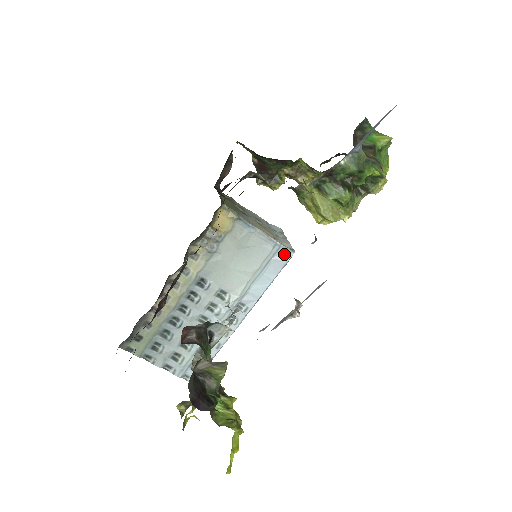
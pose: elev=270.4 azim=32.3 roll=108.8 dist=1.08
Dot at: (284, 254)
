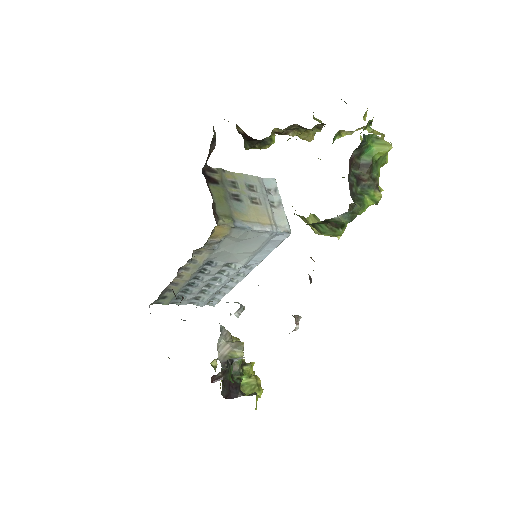
Dot at: (281, 235)
